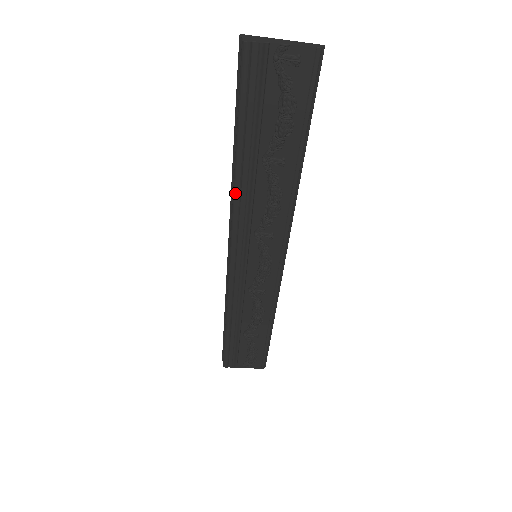
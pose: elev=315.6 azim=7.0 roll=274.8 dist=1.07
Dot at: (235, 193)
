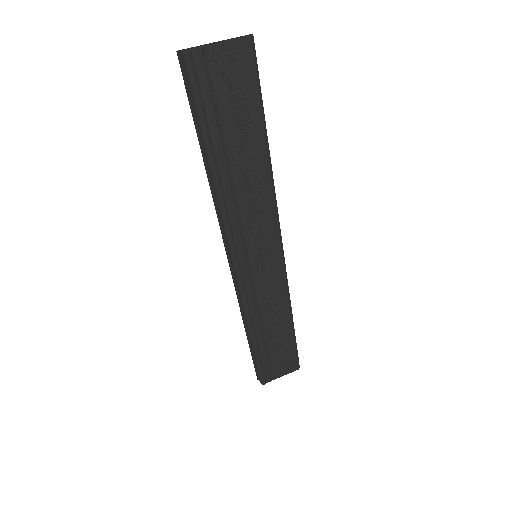
Dot at: (219, 200)
